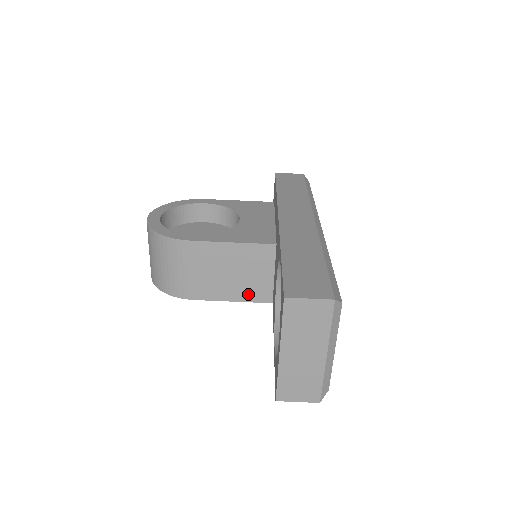
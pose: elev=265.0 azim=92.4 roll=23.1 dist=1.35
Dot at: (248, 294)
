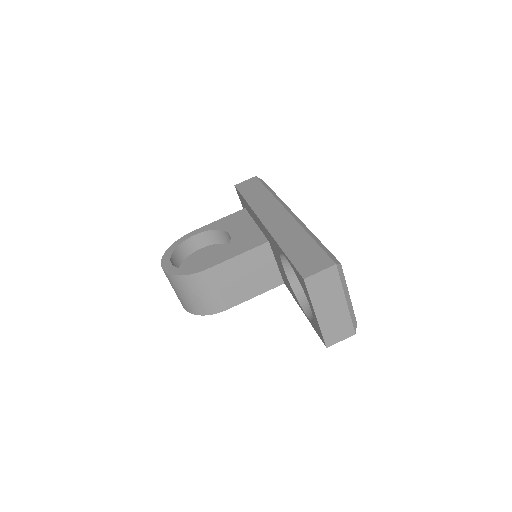
Dot at: (264, 286)
